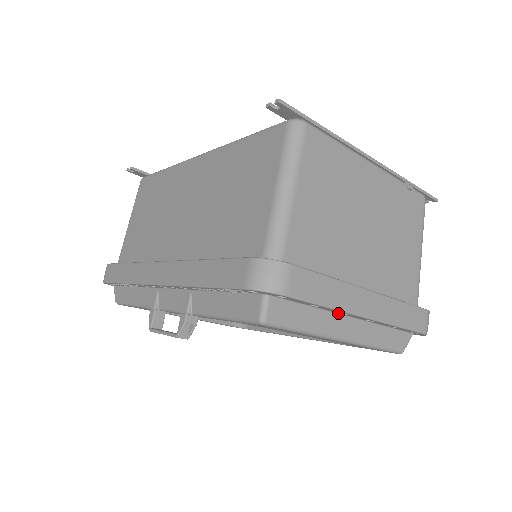
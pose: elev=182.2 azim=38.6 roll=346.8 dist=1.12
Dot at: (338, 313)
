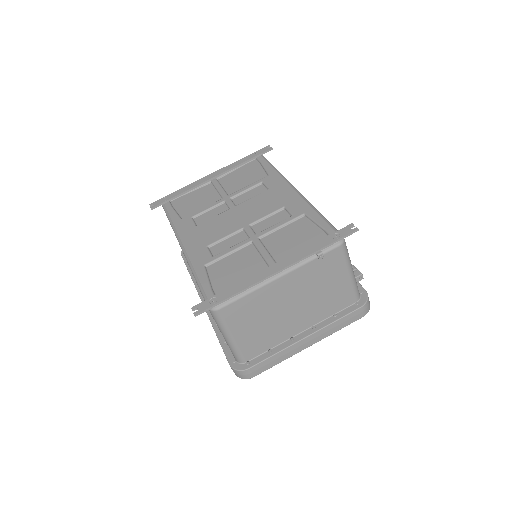
Dot at: occluded
